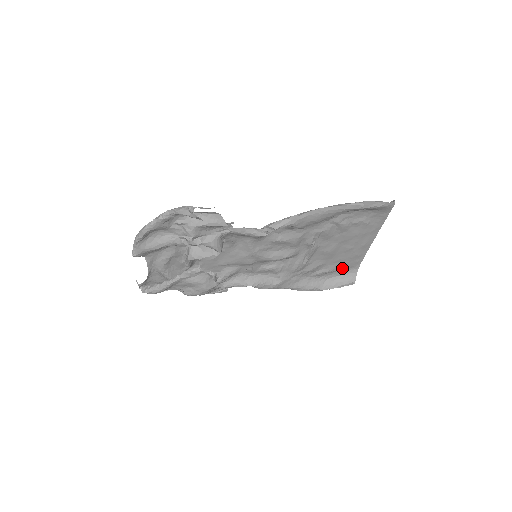
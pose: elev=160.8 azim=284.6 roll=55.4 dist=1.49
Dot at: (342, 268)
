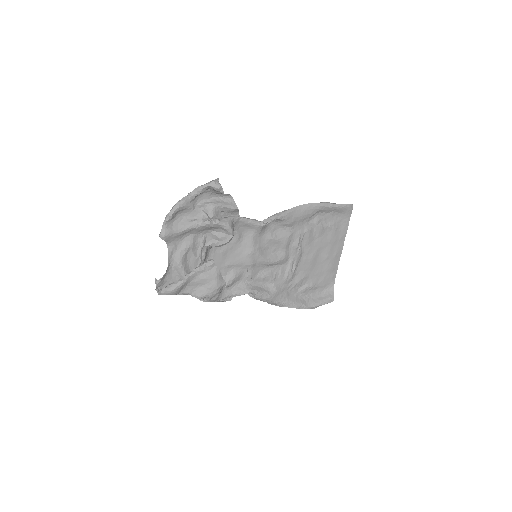
Dot at: (321, 284)
